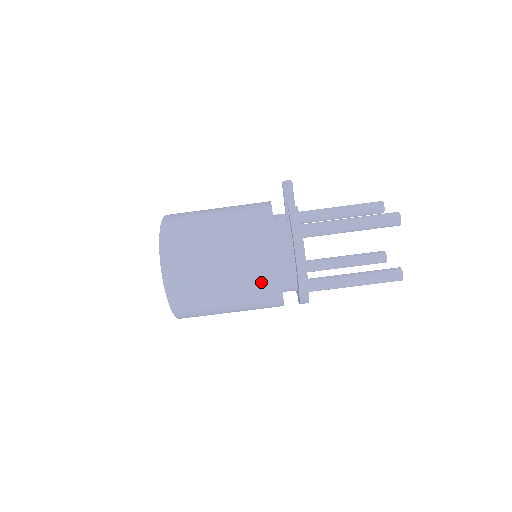
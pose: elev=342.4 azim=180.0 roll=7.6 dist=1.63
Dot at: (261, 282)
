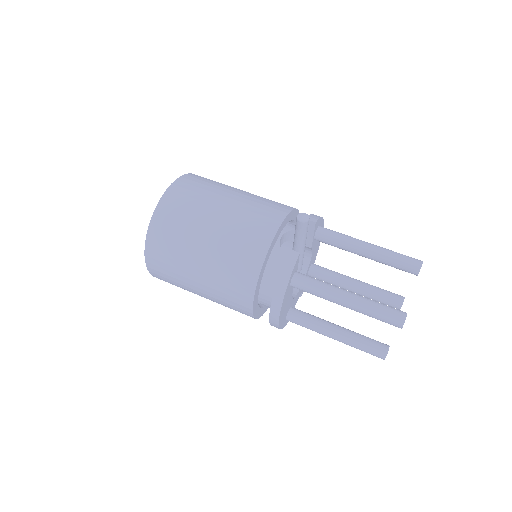
Dot at: (234, 306)
